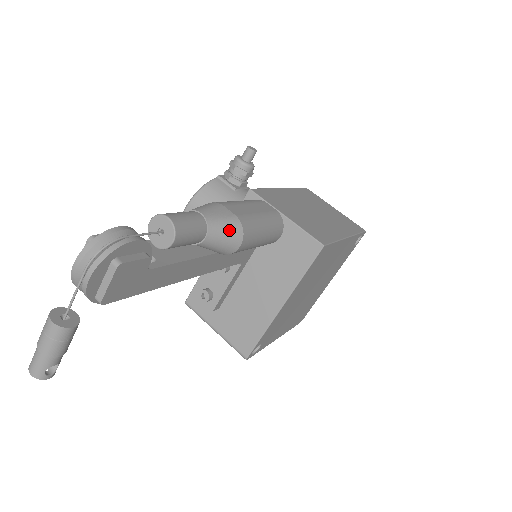
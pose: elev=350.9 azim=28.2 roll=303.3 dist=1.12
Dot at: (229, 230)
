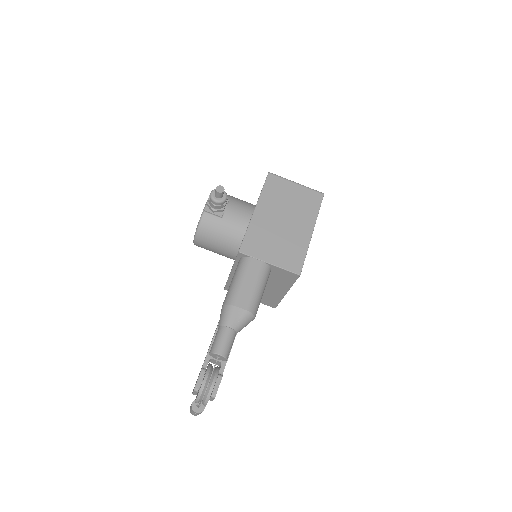
Dot at: (246, 322)
